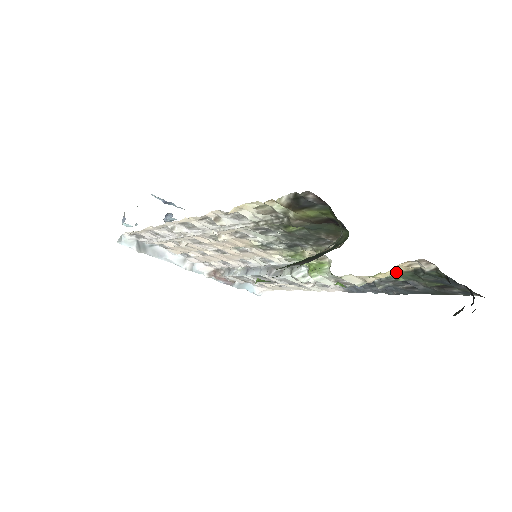
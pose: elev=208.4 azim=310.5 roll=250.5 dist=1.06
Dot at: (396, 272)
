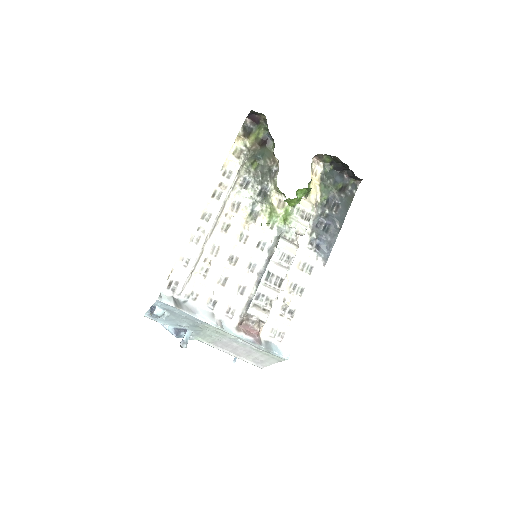
Dot at: (318, 189)
